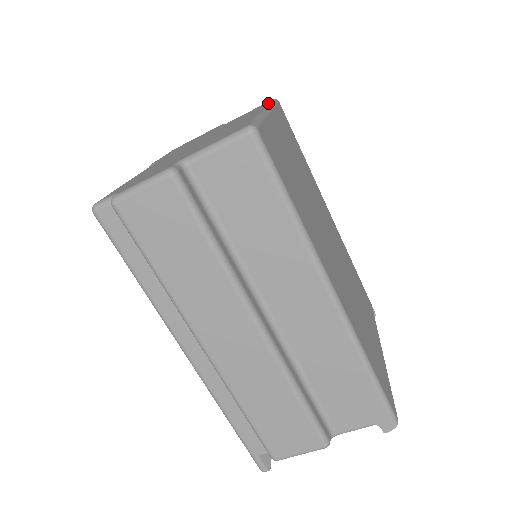
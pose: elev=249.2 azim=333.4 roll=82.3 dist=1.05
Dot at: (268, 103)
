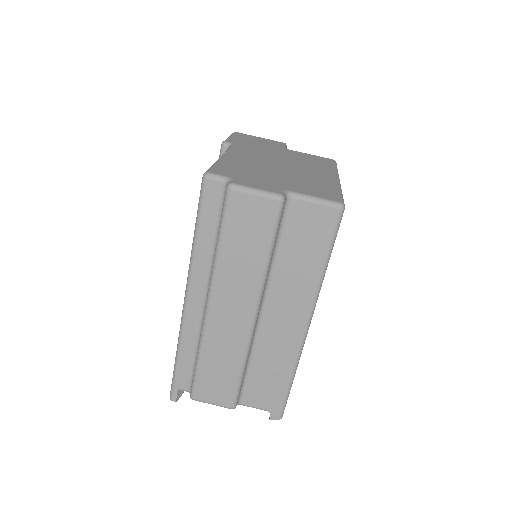
Dot at: (334, 166)
